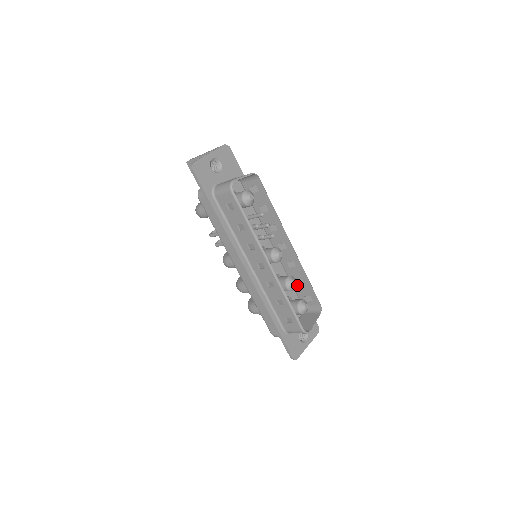
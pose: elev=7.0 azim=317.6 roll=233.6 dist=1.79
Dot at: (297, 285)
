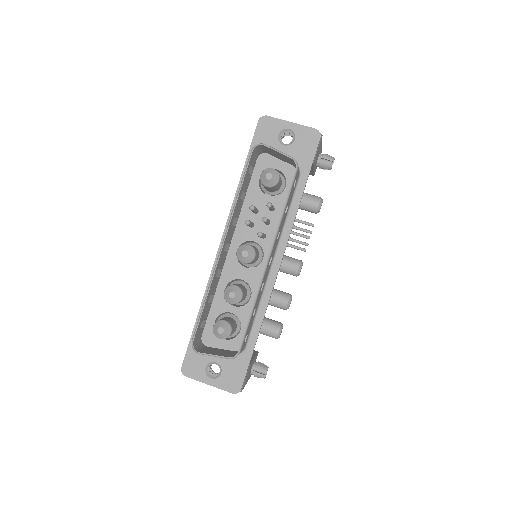
Dot at: (252, 316)
